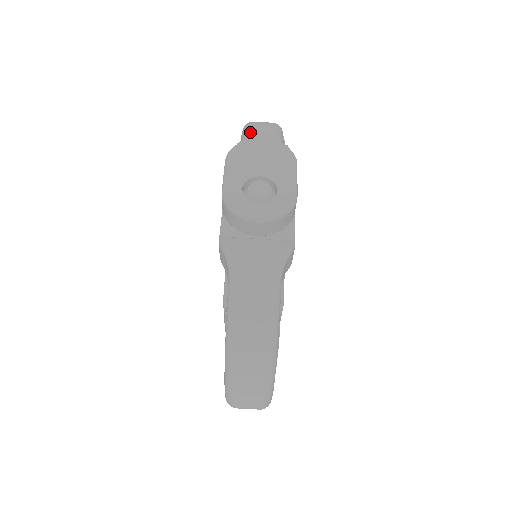
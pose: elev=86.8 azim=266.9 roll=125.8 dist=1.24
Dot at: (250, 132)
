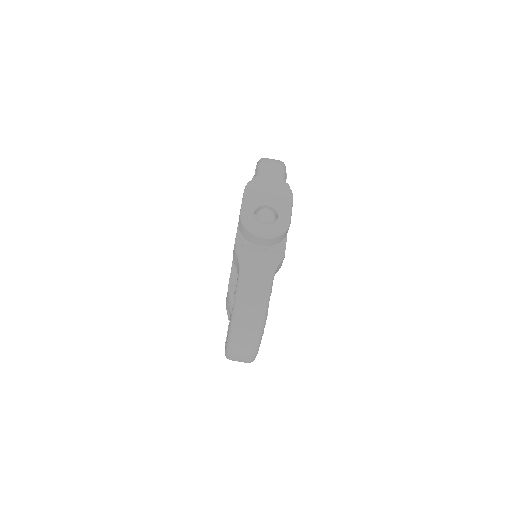
Dot at: (263, 169)
